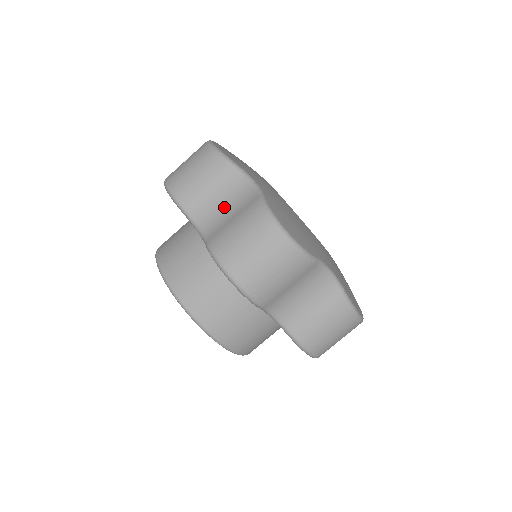
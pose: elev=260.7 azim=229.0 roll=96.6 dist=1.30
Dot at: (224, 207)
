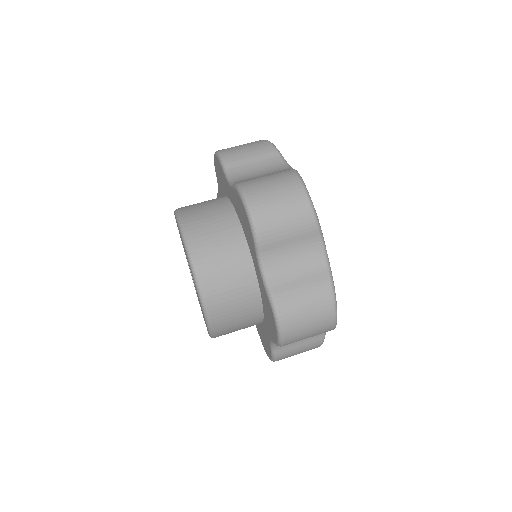
Dot at: occluded
